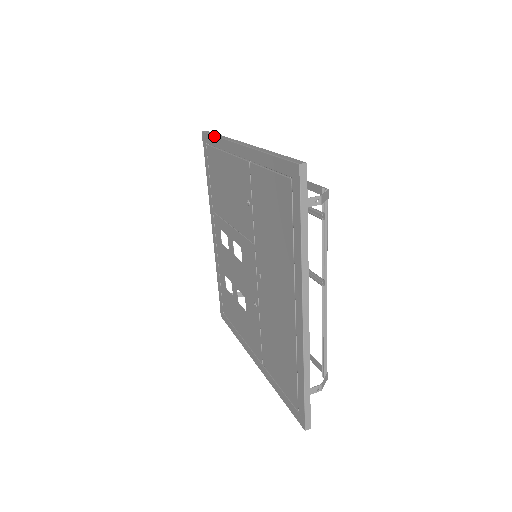
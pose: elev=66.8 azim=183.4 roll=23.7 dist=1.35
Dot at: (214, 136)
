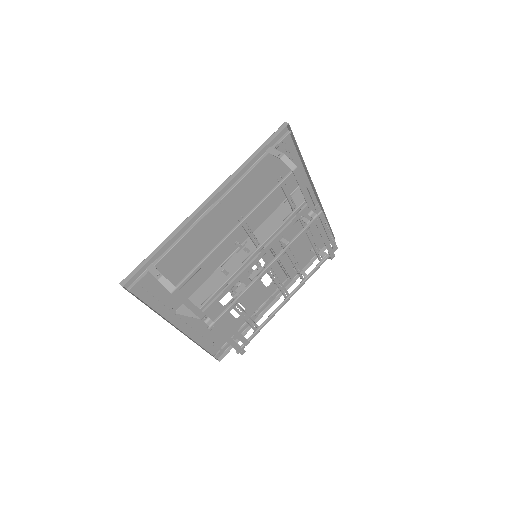
Dot at: occluded
